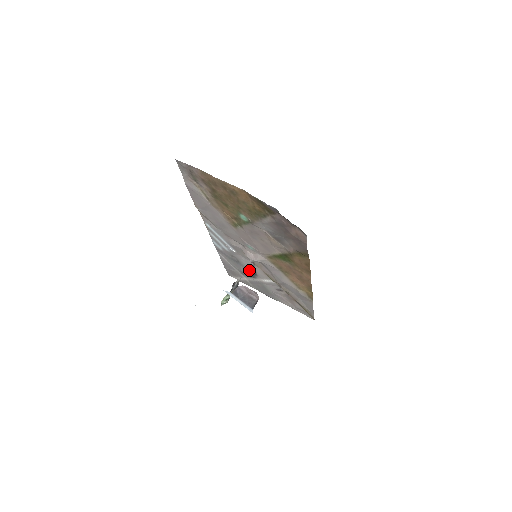
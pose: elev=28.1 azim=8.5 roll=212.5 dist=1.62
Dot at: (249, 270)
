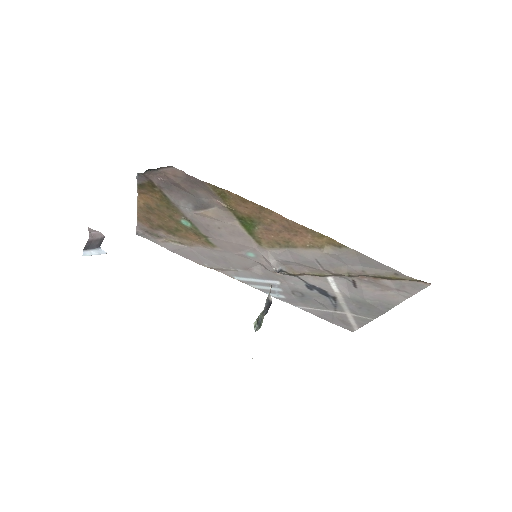
Dot at: (317, 293)
